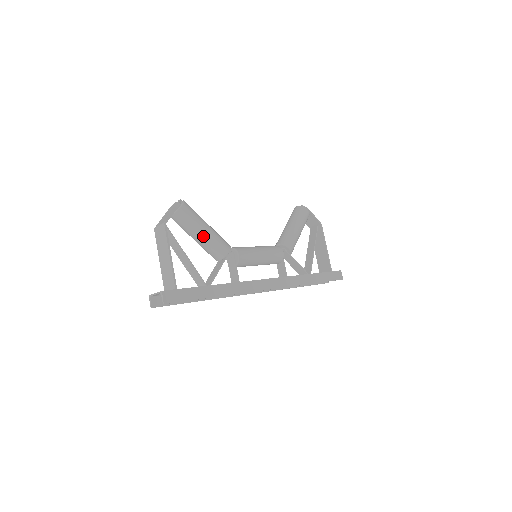
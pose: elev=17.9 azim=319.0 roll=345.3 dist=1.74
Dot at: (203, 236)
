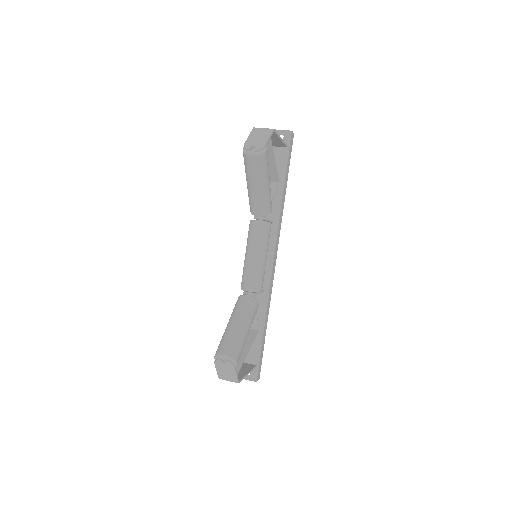
Dot at: occluded
